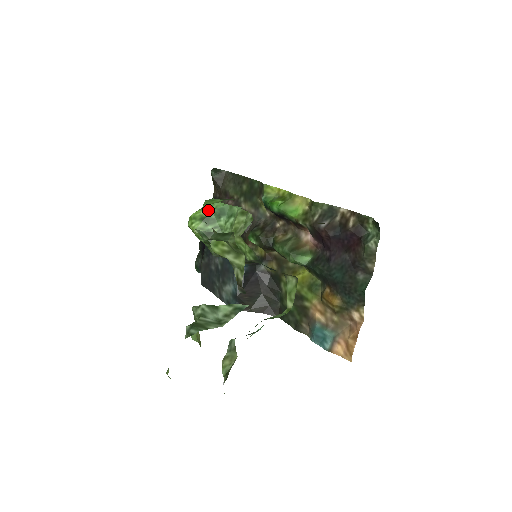
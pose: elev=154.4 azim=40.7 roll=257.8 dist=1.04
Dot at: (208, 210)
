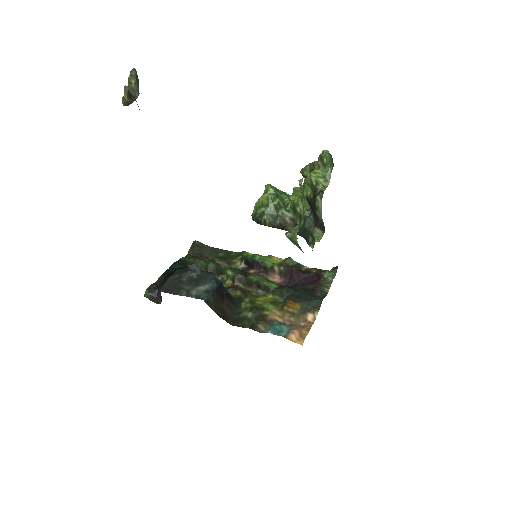
Dot at: occluded
